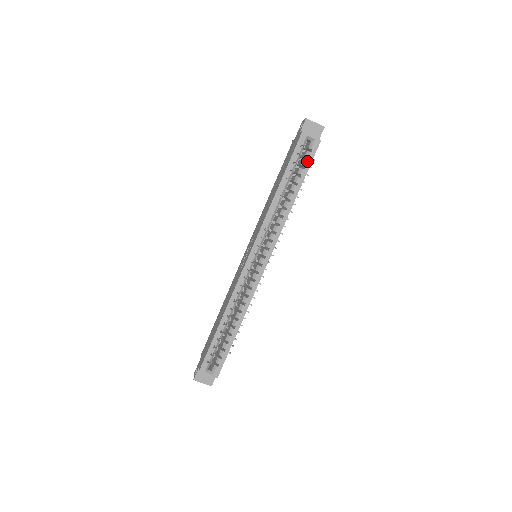
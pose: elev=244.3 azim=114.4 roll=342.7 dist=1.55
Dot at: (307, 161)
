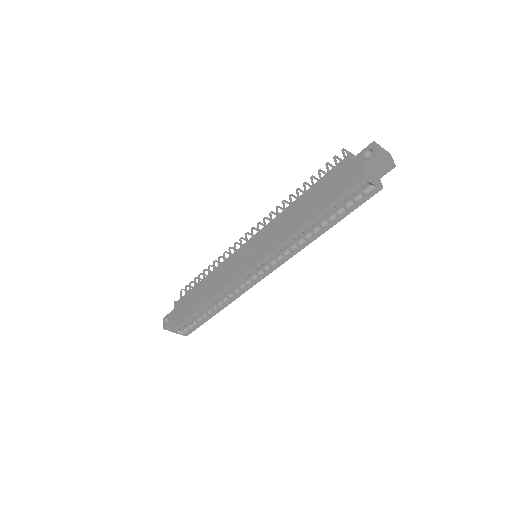
Dot at: (354, 205)
